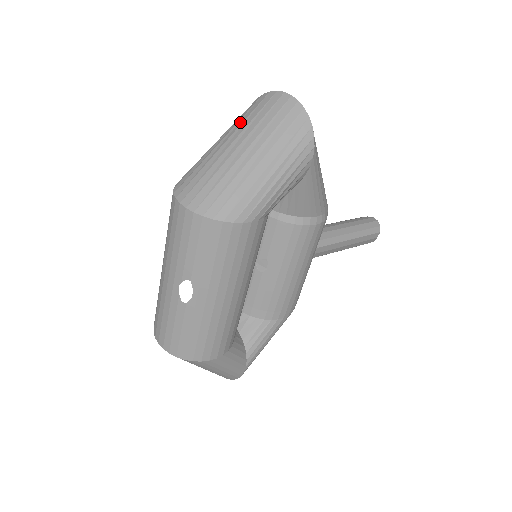
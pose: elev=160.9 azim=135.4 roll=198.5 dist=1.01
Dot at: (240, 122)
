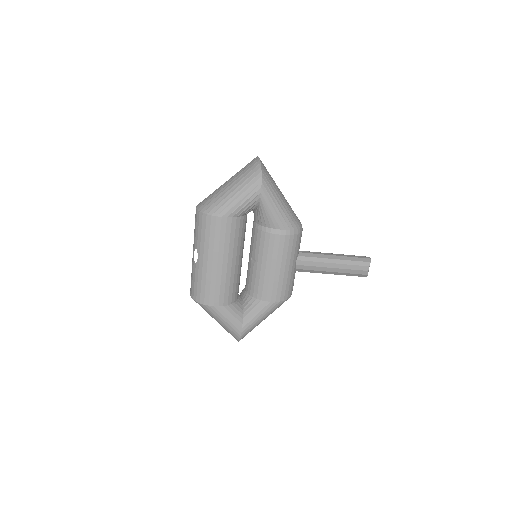
Dot at: occluded
